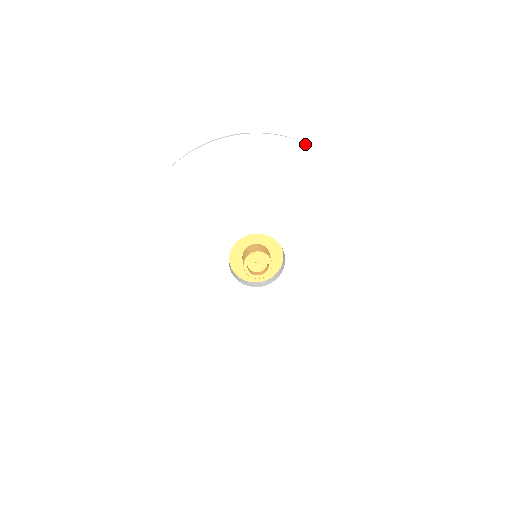
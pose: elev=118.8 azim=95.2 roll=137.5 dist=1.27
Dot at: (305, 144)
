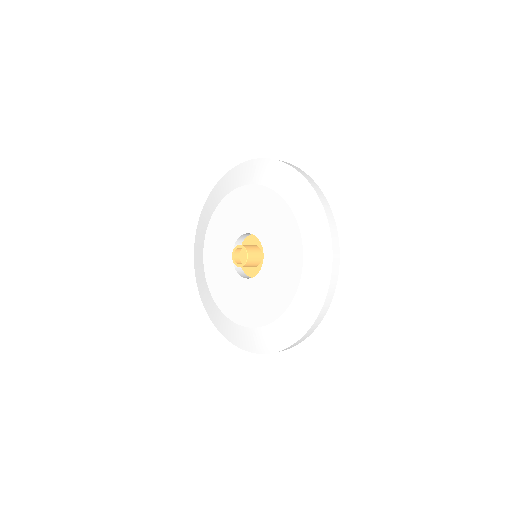
Dot at: (319, 200)
